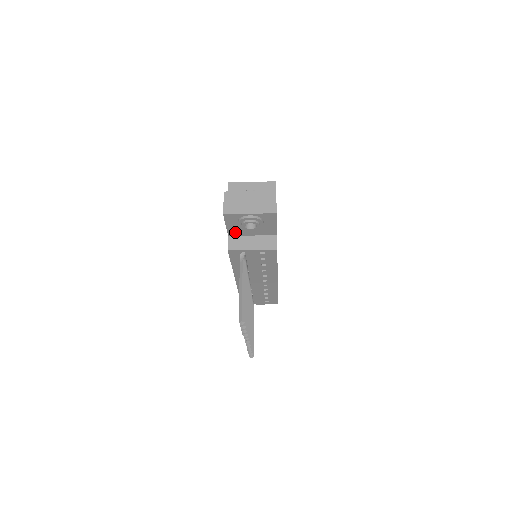
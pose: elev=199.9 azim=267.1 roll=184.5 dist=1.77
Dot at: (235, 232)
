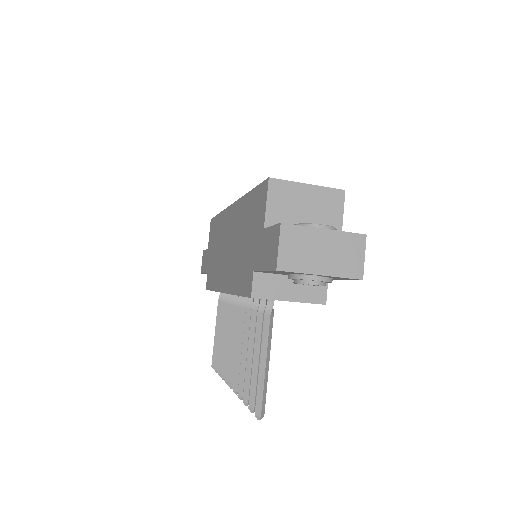
Dot at: (269, 272)
